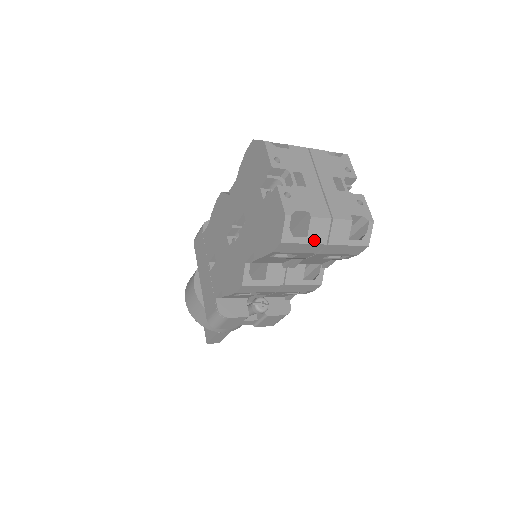
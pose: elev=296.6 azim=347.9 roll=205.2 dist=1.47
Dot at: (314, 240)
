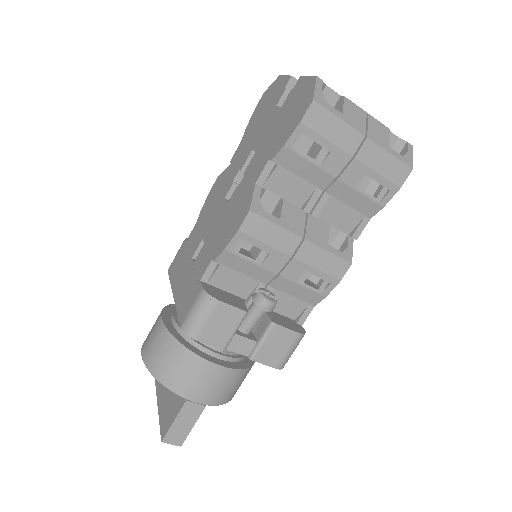
Dot at: (350, 122)
